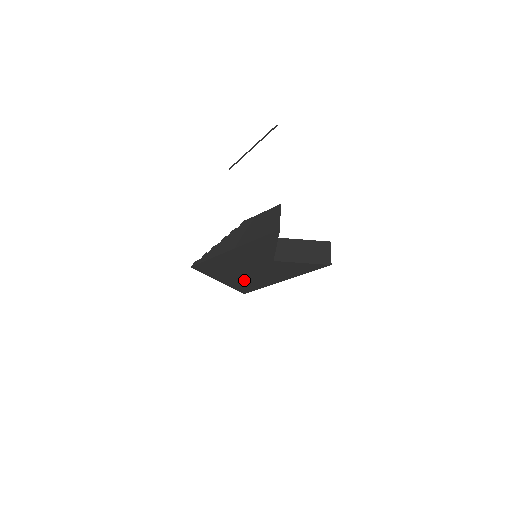
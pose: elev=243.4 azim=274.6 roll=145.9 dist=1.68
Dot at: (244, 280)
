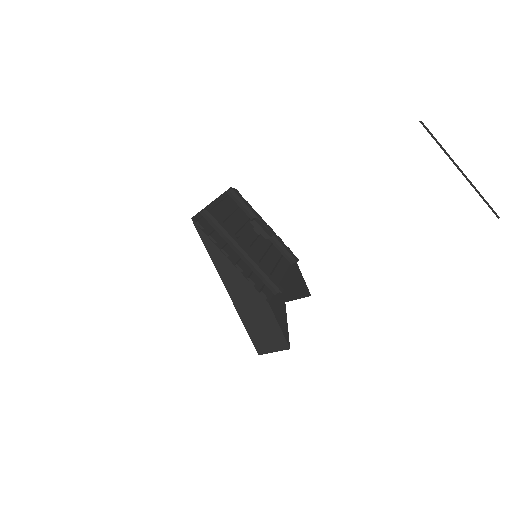
Dot at: occluded
